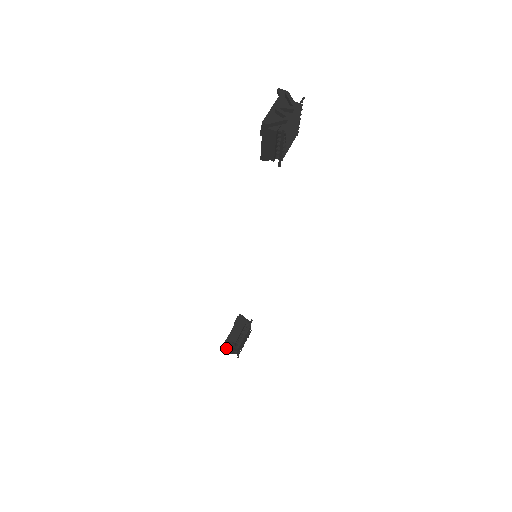
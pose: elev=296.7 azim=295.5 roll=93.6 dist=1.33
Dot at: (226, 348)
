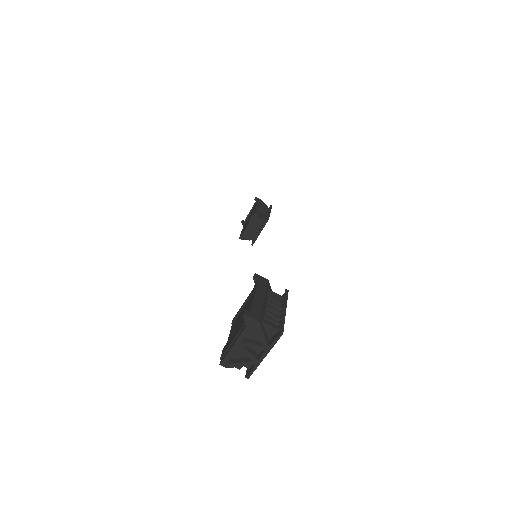
Dot at: occluded
